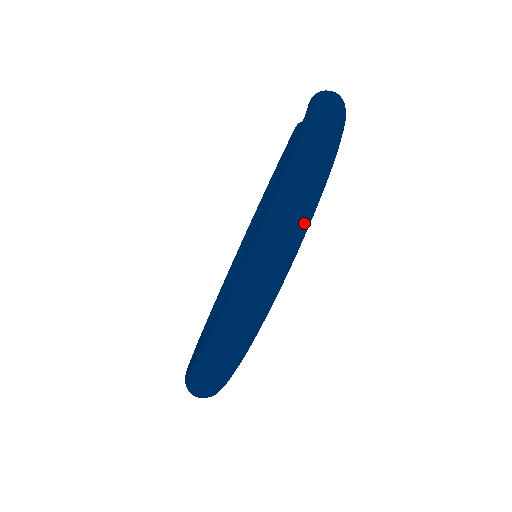
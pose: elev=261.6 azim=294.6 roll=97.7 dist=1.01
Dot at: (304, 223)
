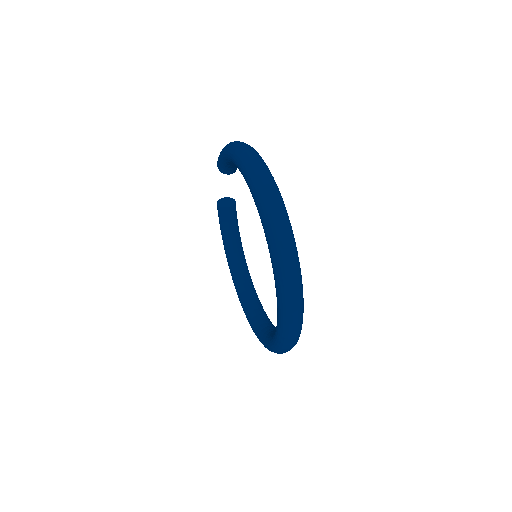
Dot at: (265, 164)
